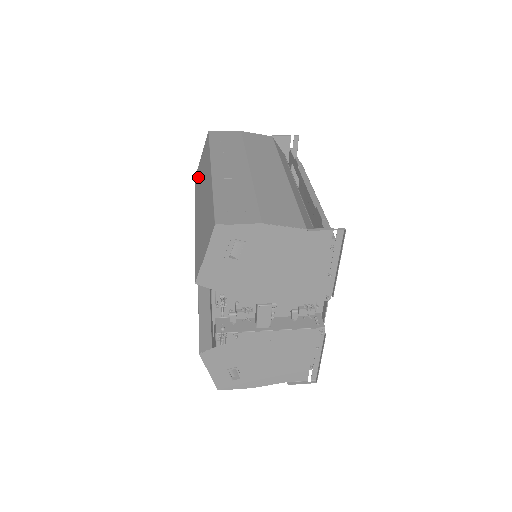
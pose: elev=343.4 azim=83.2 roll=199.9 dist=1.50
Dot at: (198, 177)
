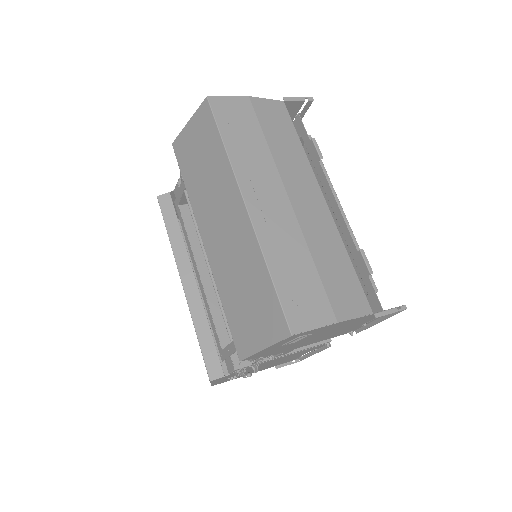
Dot at: (189, 160)
